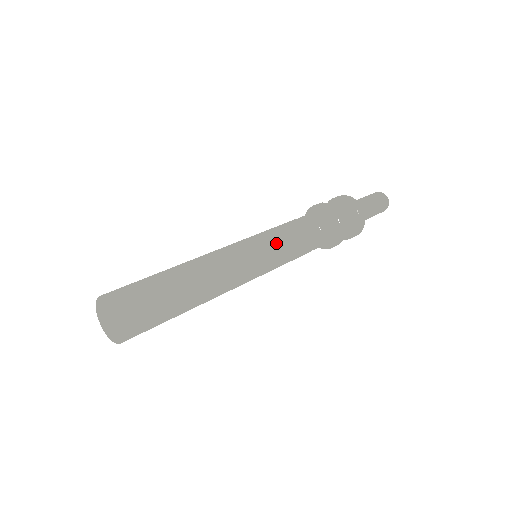
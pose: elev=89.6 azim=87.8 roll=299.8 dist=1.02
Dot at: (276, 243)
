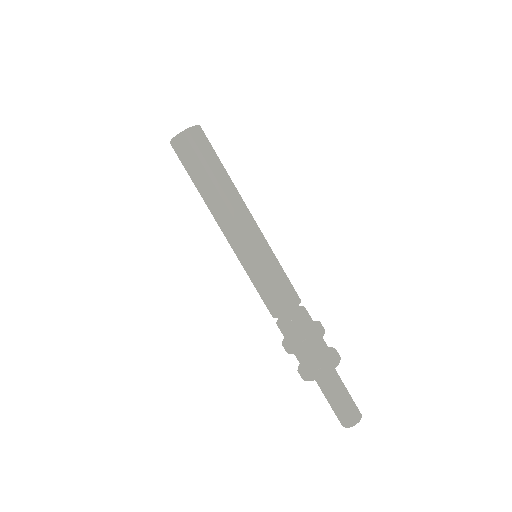
Dot at: (276, 259)
